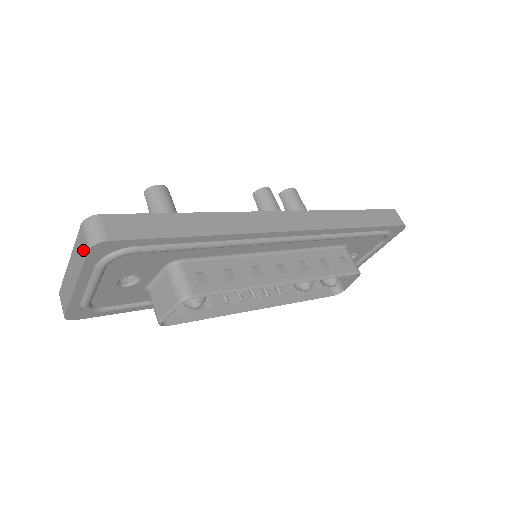
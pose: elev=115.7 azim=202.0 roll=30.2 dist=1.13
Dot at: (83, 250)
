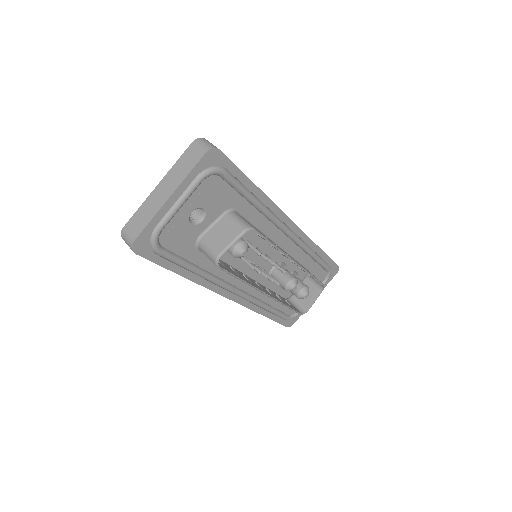
Dot at: (194, 158)
